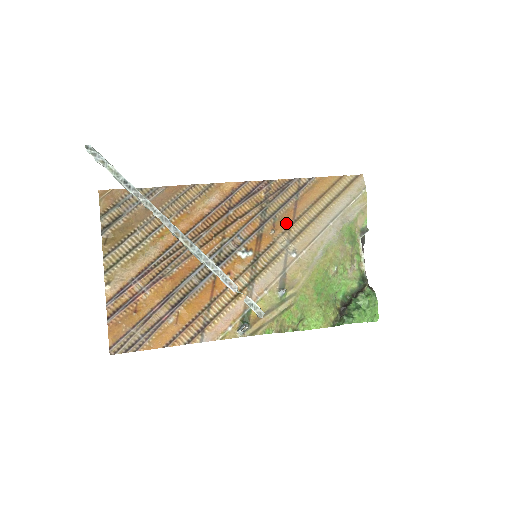
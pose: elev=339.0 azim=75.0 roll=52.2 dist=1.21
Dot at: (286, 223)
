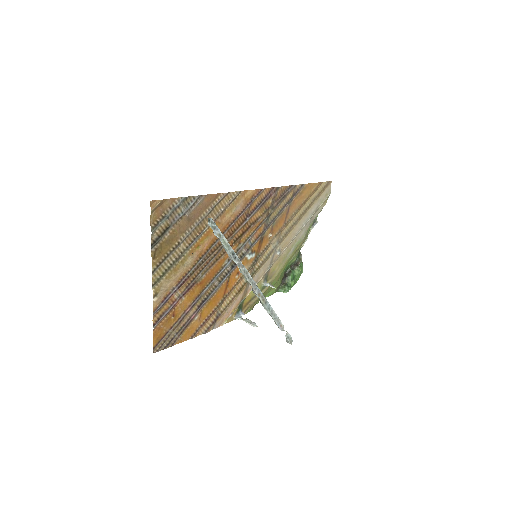
Dot at: (280, 226)
